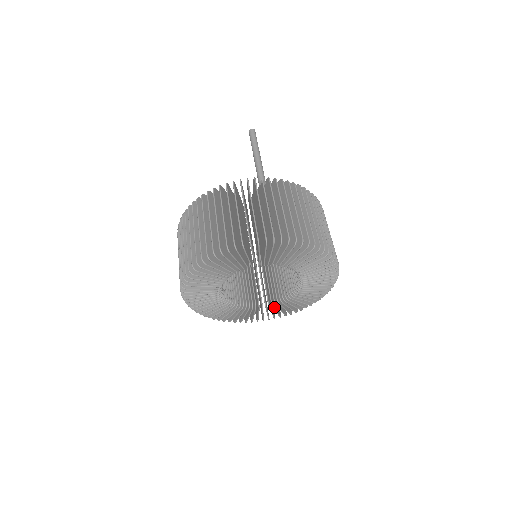
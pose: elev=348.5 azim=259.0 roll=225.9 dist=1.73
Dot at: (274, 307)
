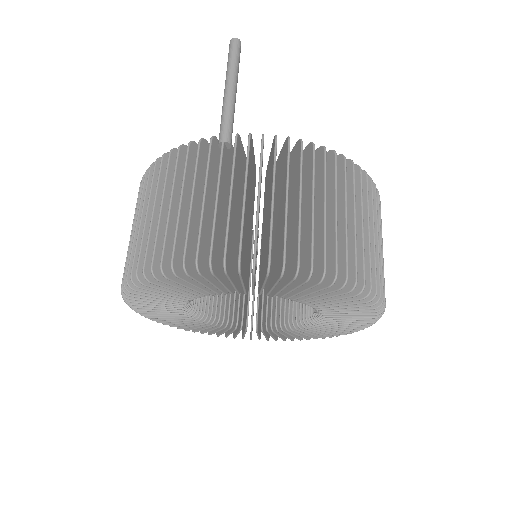
Dot at: (296, 330)
